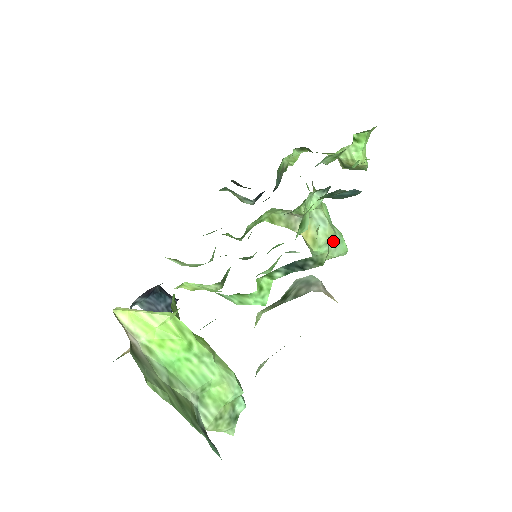
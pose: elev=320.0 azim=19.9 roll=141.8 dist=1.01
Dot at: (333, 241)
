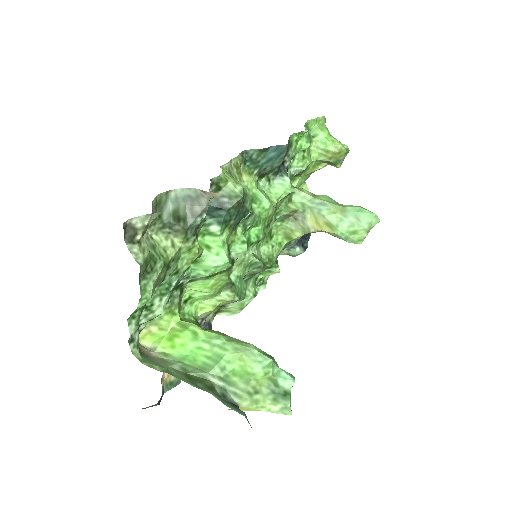
Dot at: (347, 214)
